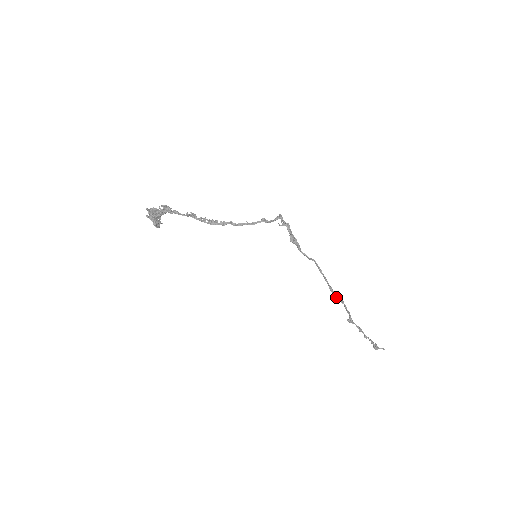
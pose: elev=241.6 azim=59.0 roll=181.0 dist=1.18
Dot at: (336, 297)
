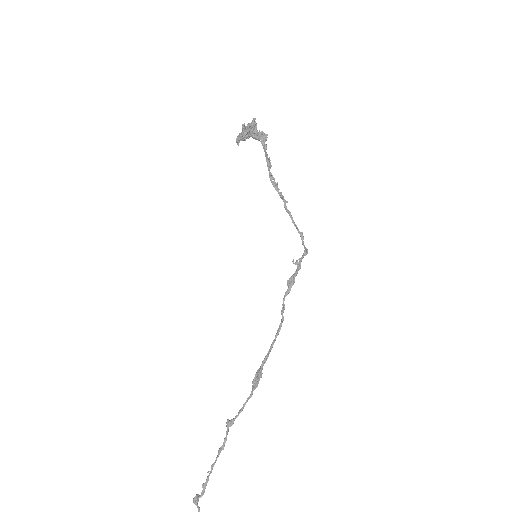
Dot at: (260, 373)
